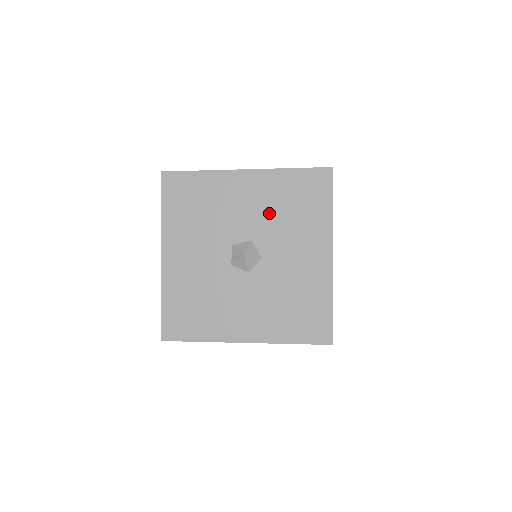
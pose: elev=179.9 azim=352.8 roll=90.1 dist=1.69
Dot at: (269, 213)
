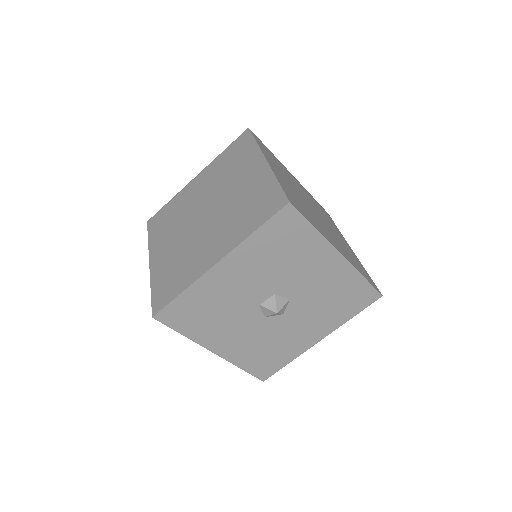
Dot at: (320, 293)
